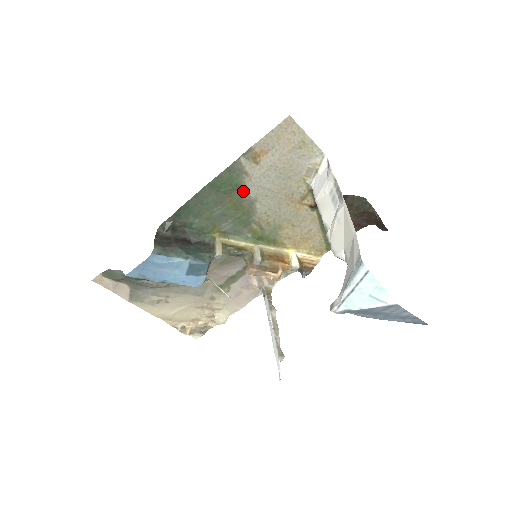
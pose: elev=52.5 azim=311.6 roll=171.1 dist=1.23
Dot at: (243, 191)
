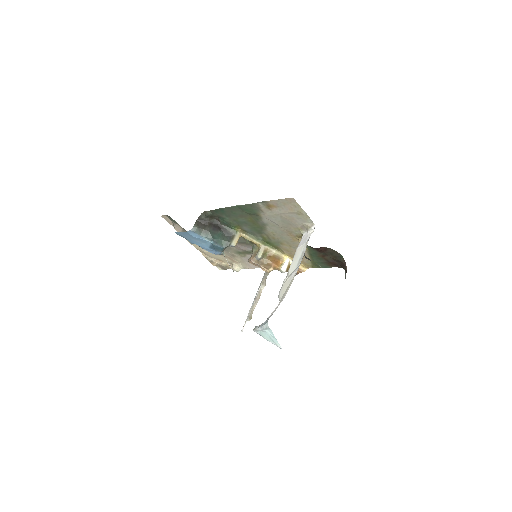
Dot at: (259, 217)
